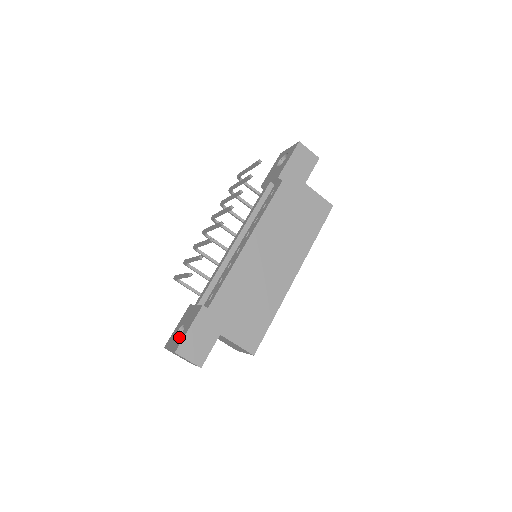
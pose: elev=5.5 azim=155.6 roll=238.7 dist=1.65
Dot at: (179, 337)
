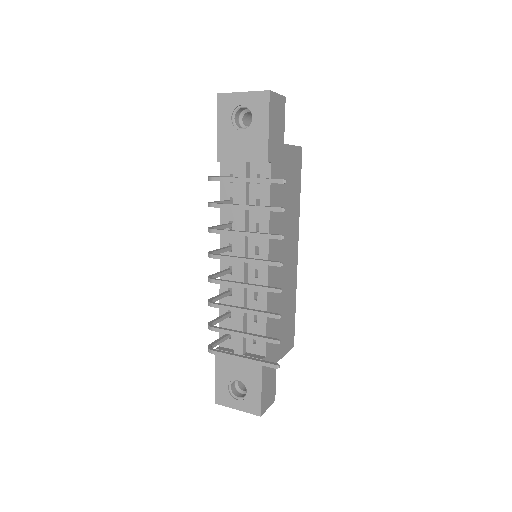
Dot at: (247, 397)
